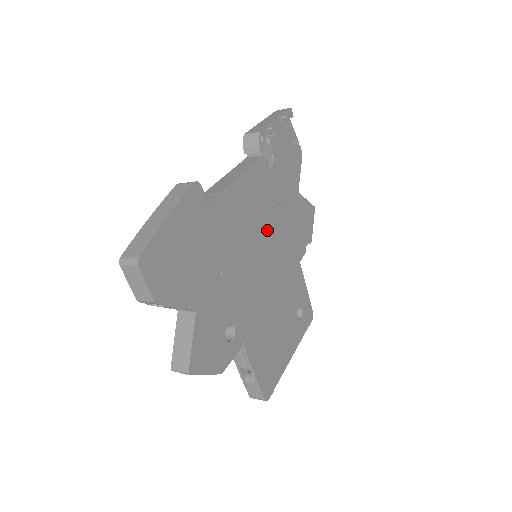
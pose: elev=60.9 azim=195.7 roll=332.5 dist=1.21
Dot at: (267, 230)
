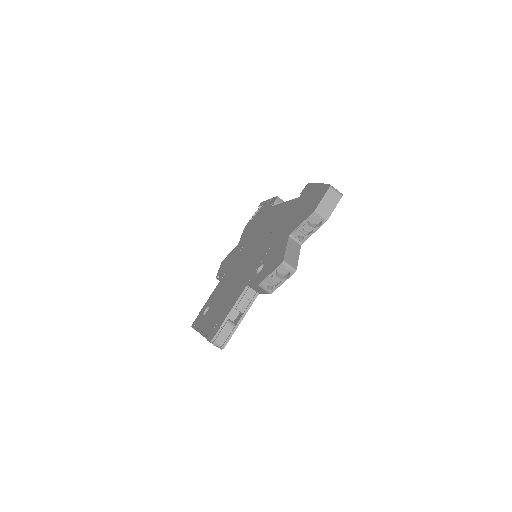
Dot at: occluded
